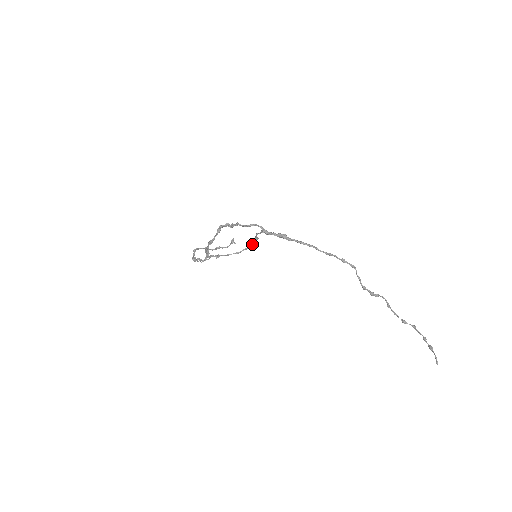
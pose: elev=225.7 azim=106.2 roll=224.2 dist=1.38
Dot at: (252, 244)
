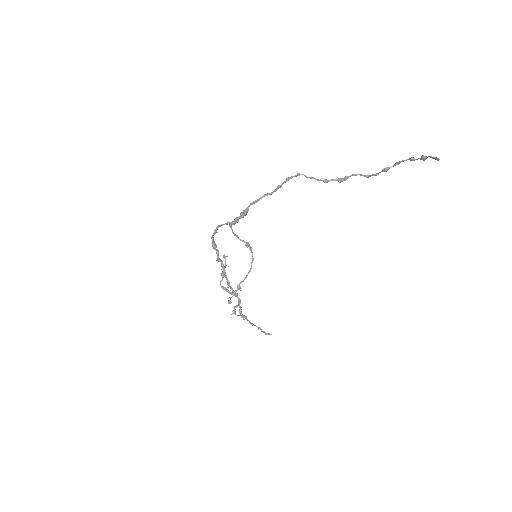
Dot at: occluded
